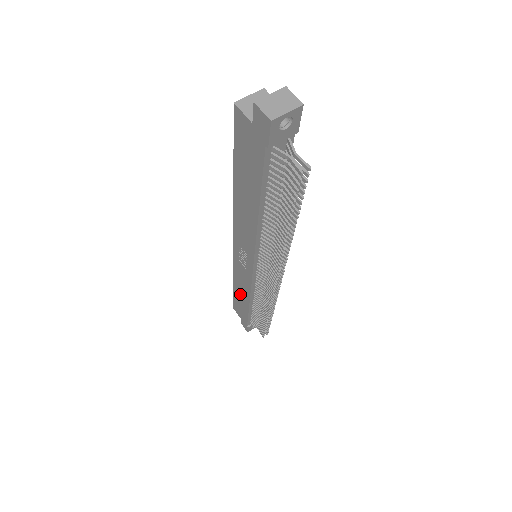
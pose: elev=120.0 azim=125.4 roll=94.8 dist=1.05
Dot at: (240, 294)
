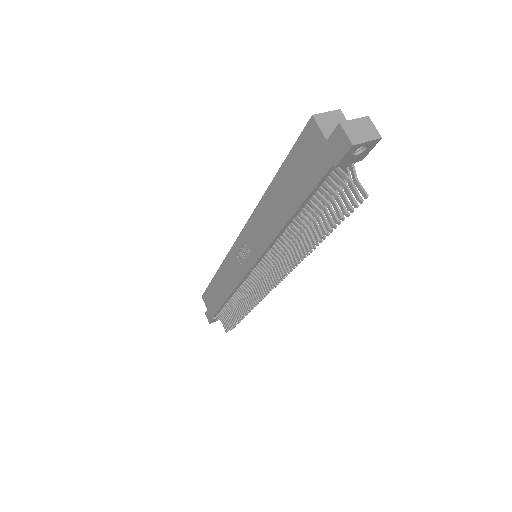
Dot at: (220, 286)
